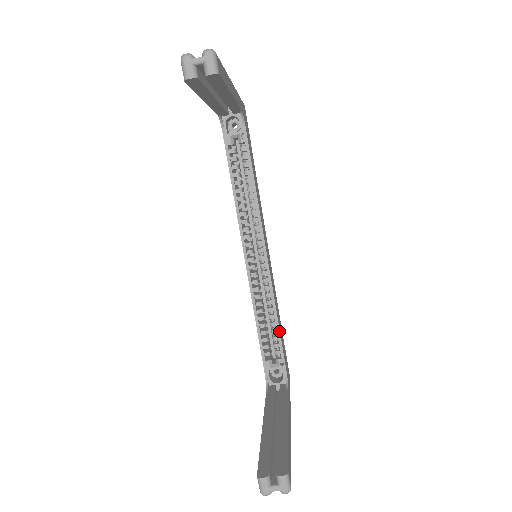
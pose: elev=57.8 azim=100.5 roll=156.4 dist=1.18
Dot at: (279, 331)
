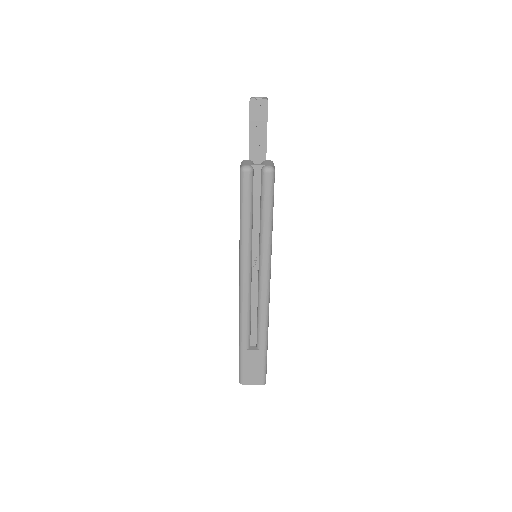
Dot at: occluded
